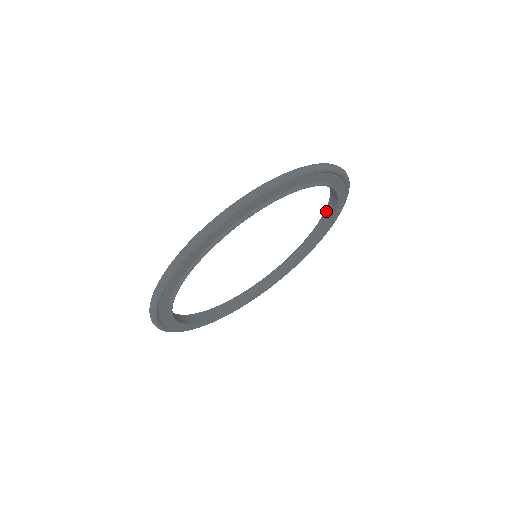
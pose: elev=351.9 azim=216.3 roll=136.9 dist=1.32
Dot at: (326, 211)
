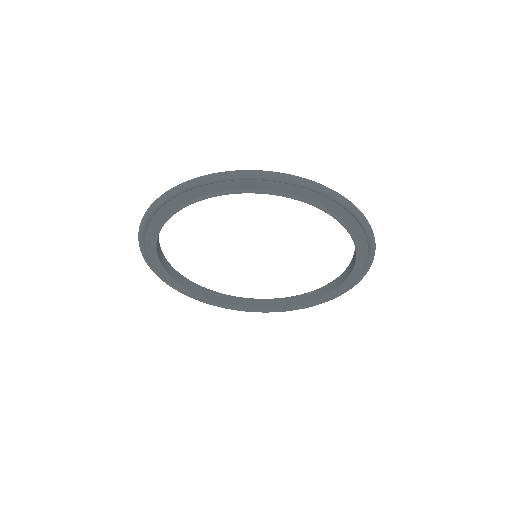
Dot at: (289, 298)
